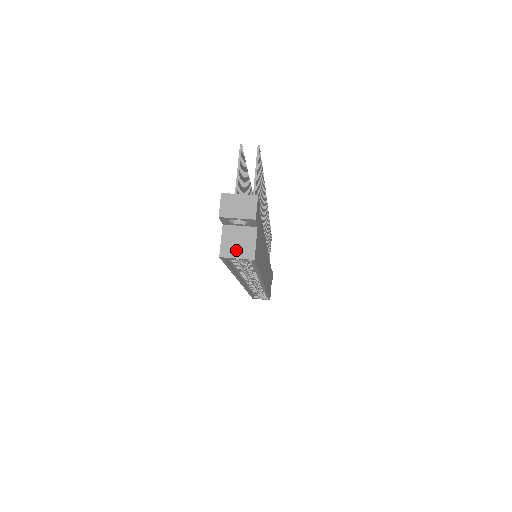
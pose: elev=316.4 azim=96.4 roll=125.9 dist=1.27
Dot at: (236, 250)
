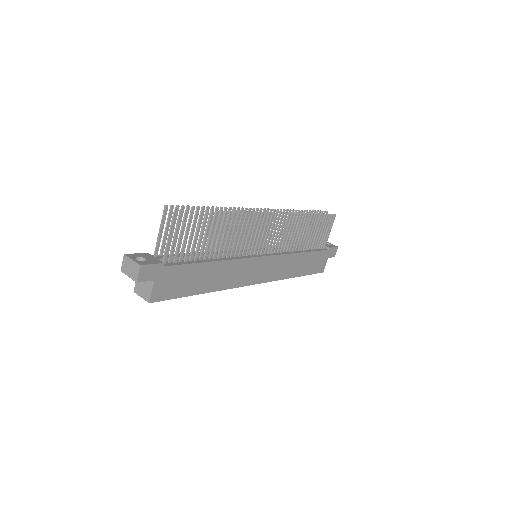
Dot at: (142, 291)
